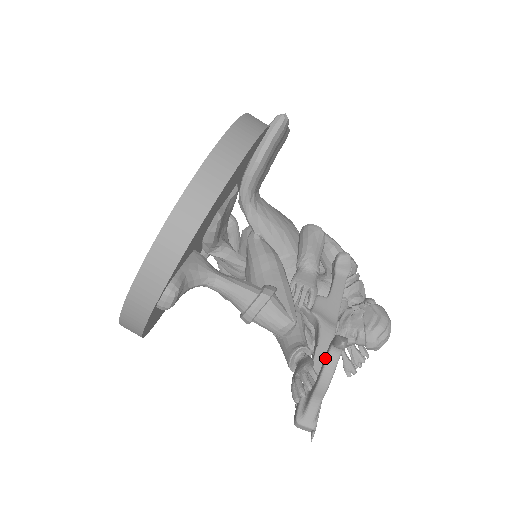
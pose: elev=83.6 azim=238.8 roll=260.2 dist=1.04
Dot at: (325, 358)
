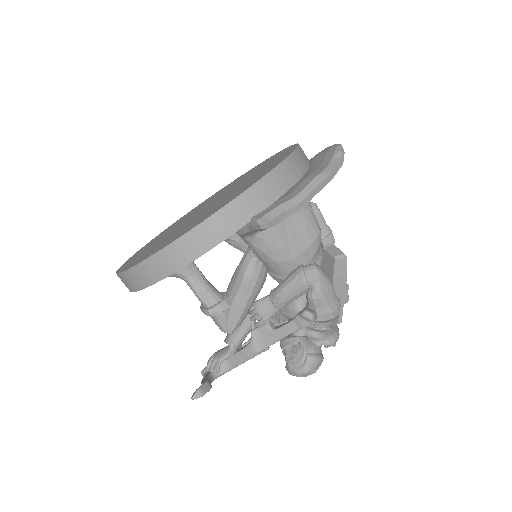
Dot at: (203, 381)
